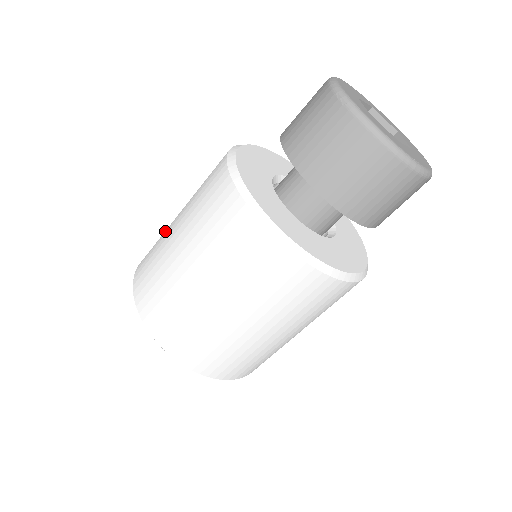
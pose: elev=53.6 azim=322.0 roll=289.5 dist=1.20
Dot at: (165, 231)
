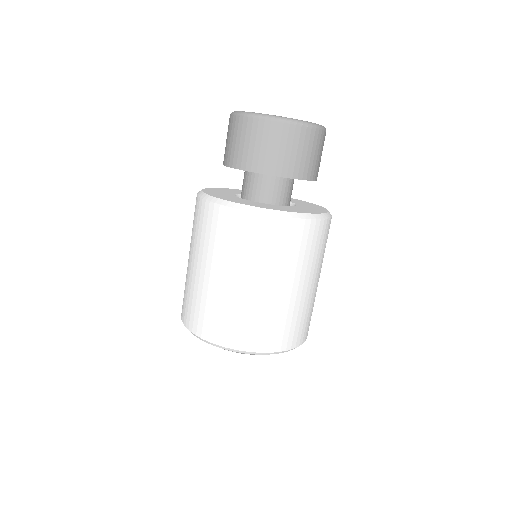
Dot at: occluded
